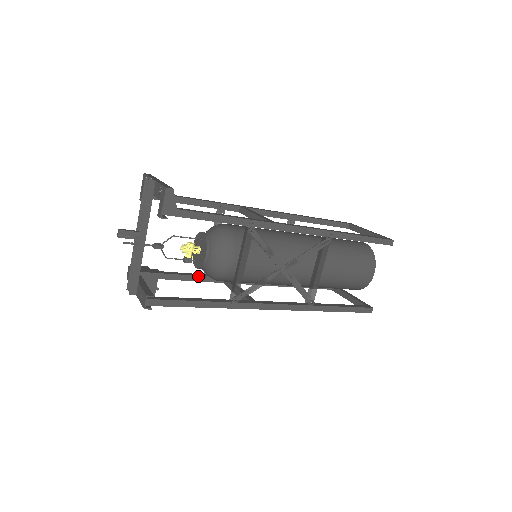
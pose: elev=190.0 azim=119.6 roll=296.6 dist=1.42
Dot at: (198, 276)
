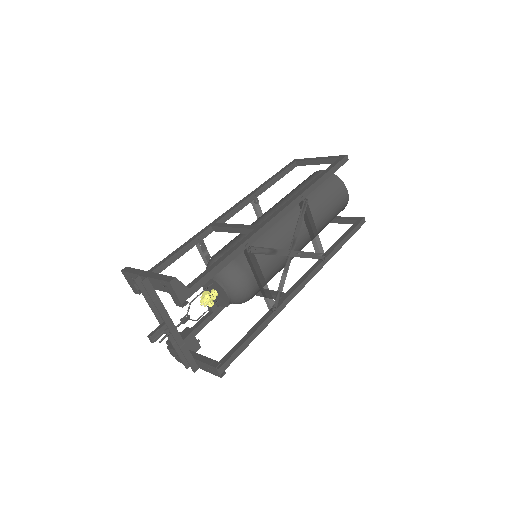
Dot at: occluded
